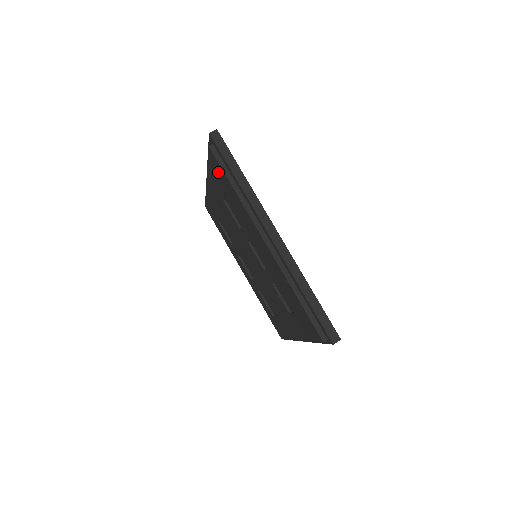
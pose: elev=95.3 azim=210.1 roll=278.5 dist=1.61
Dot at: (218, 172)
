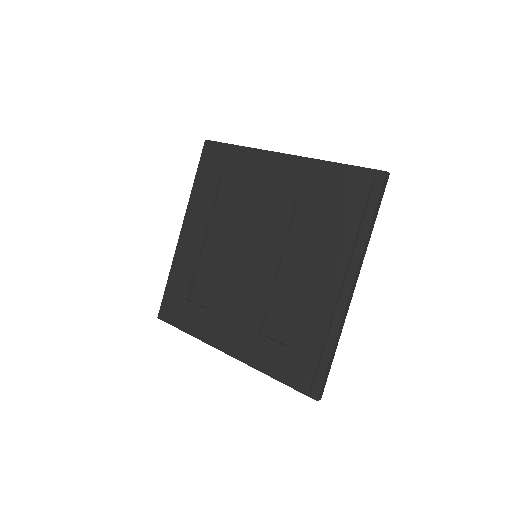
Dot at: (347, 194)
